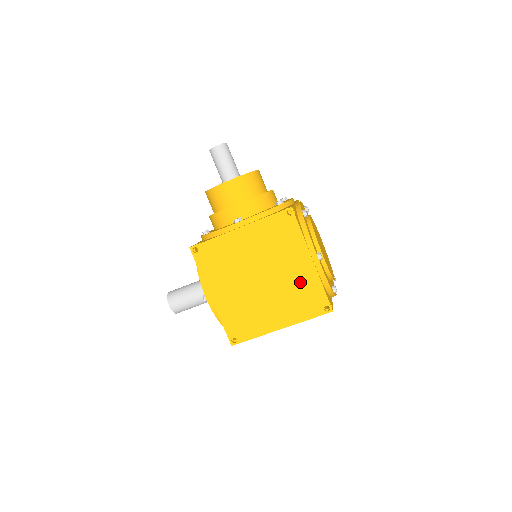
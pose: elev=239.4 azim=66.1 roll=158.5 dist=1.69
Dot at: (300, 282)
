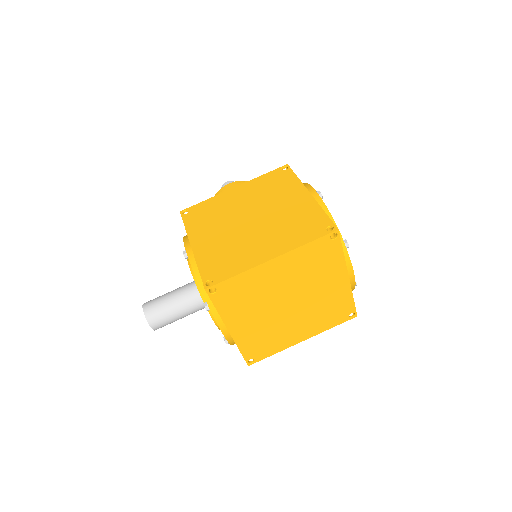
Dot at: (296, 213)
